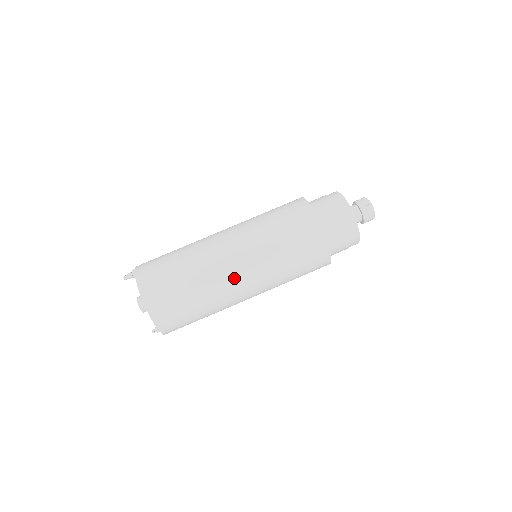
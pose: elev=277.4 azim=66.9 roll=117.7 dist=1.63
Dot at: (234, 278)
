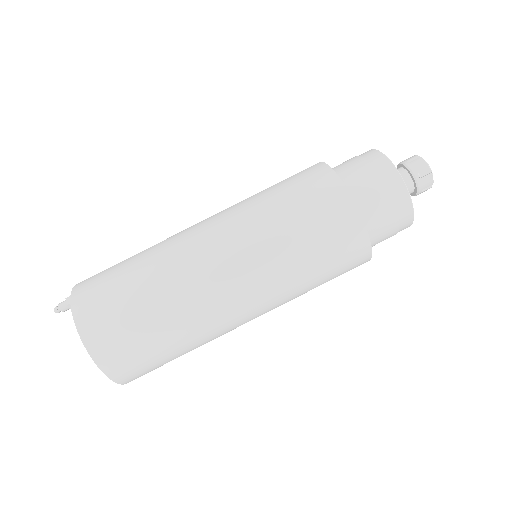
Dot at: (229, 307)
